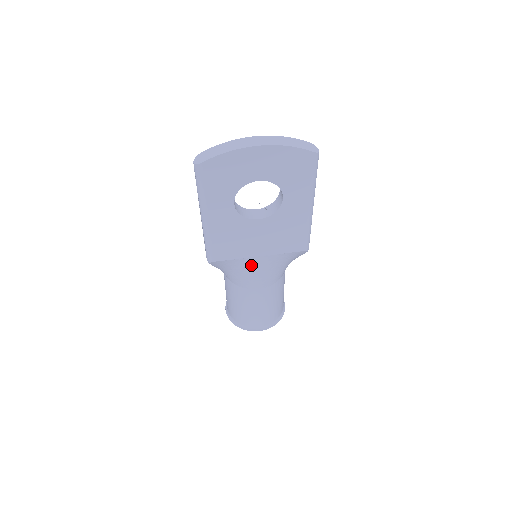
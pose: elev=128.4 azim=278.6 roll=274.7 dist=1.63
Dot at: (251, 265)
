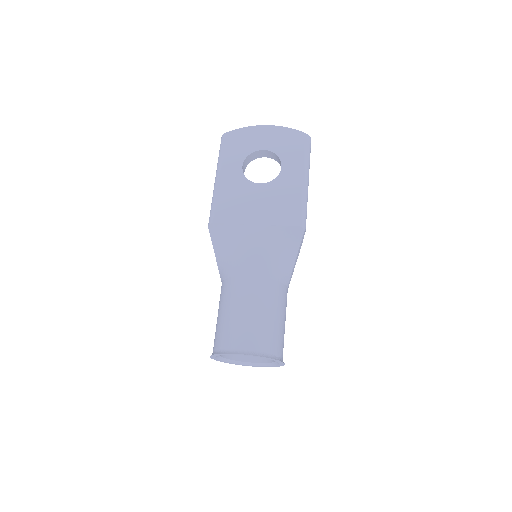
Dot at: (247, 236)
